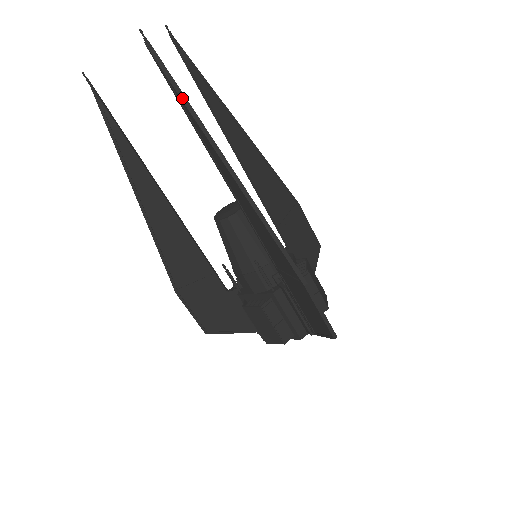
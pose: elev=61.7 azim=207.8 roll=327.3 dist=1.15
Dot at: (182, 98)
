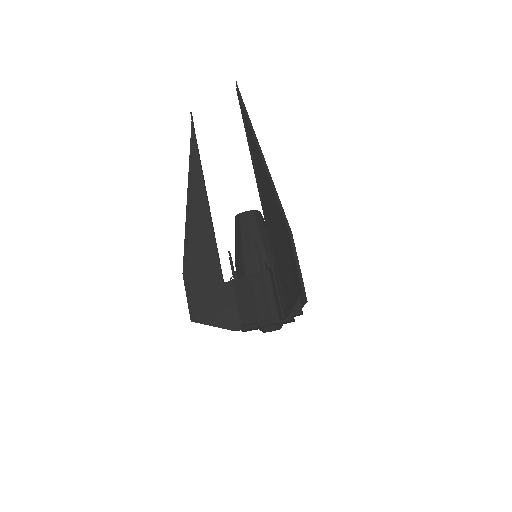
Dot at: (246, 114)
